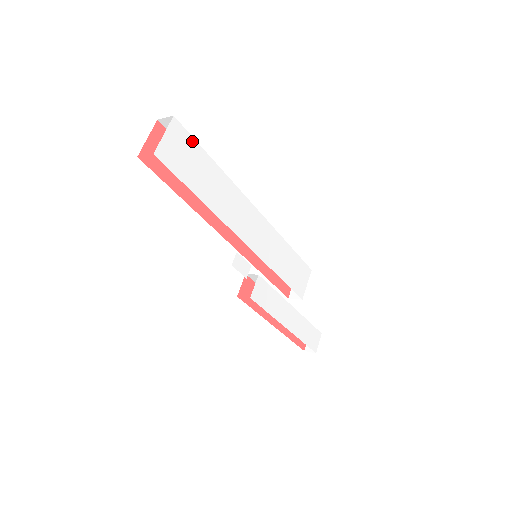
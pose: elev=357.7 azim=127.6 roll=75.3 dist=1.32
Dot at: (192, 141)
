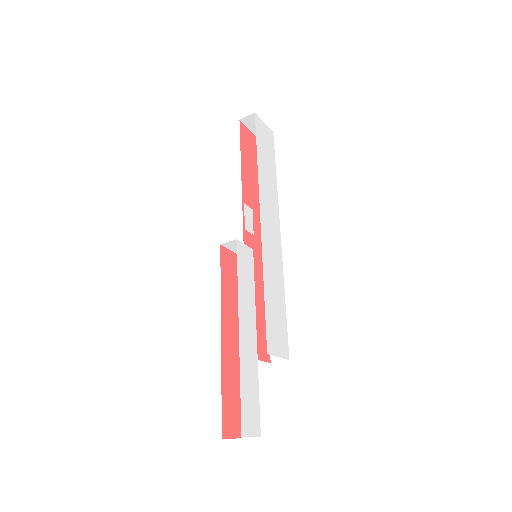
Dot at: (273, 150)
